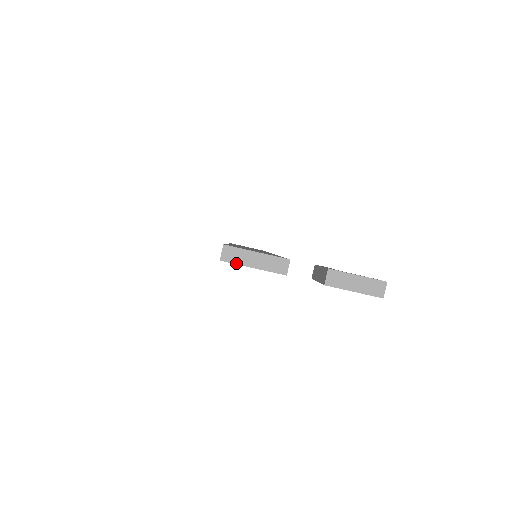
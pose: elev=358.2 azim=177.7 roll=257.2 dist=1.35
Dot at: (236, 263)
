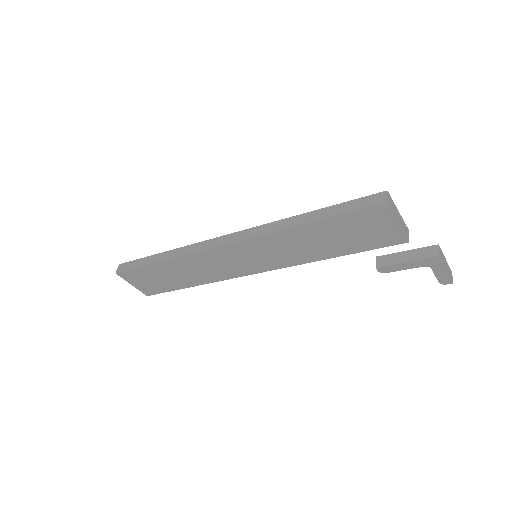
Dot at: (393, 212)
